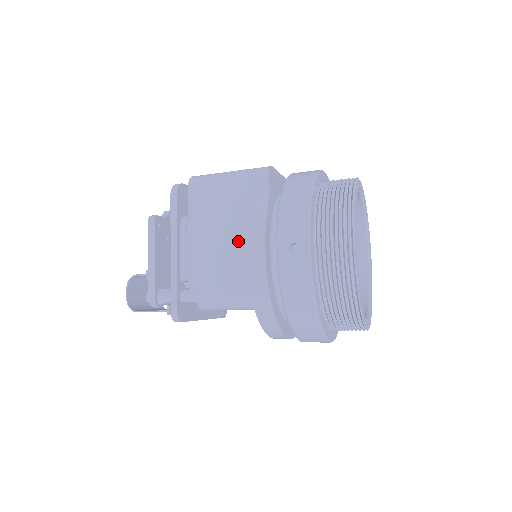
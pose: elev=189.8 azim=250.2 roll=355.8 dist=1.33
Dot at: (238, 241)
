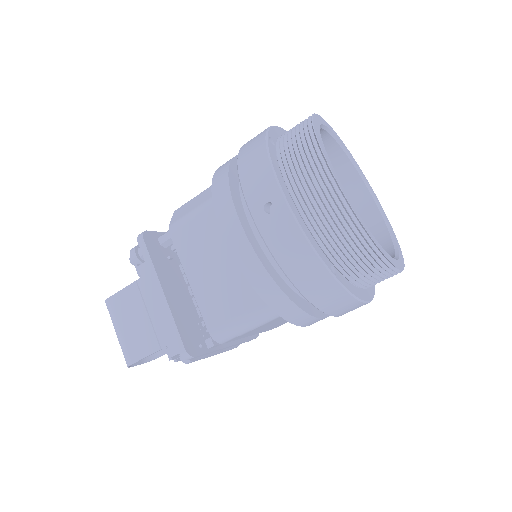
Dot at: occluded
